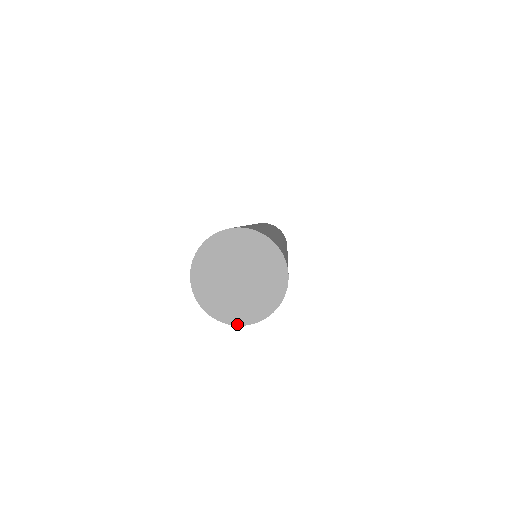
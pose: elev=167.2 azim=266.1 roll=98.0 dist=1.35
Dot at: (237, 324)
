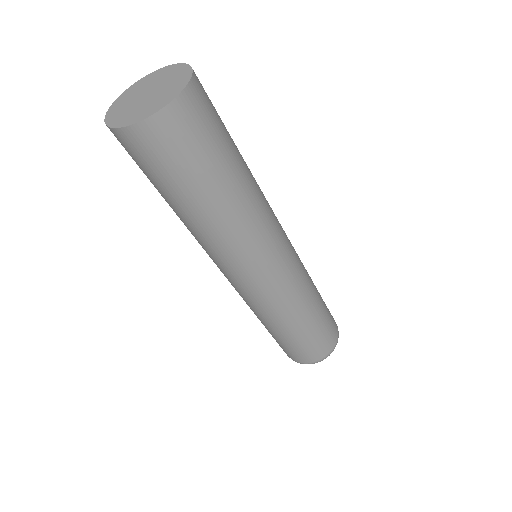
Dot at: (125, 126)
